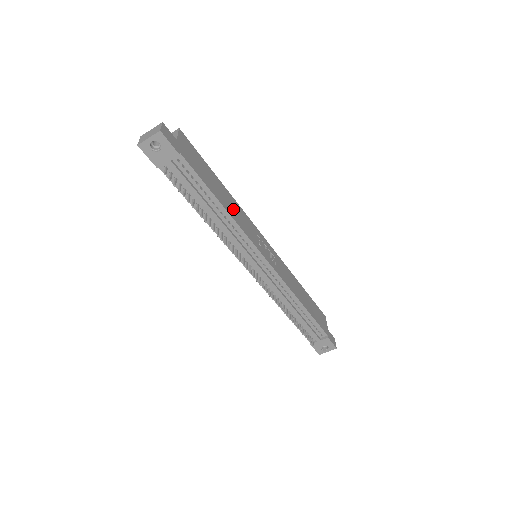
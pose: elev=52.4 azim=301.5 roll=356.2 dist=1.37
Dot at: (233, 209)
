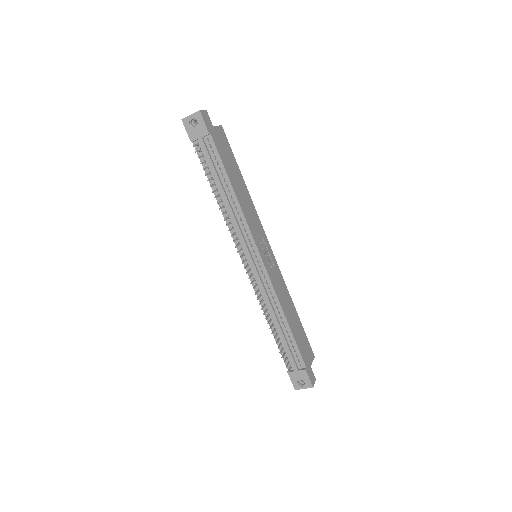
Dot at: (245, 202)
